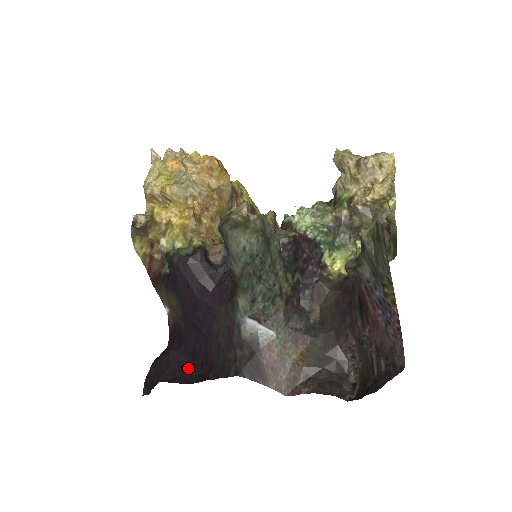
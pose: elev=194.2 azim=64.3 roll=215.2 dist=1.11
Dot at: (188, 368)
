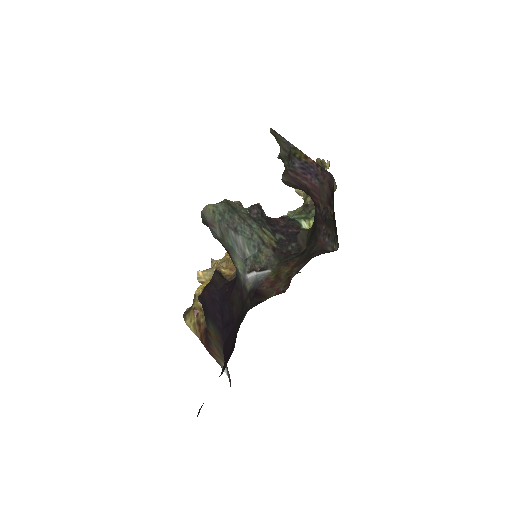
Dot at: occluded
